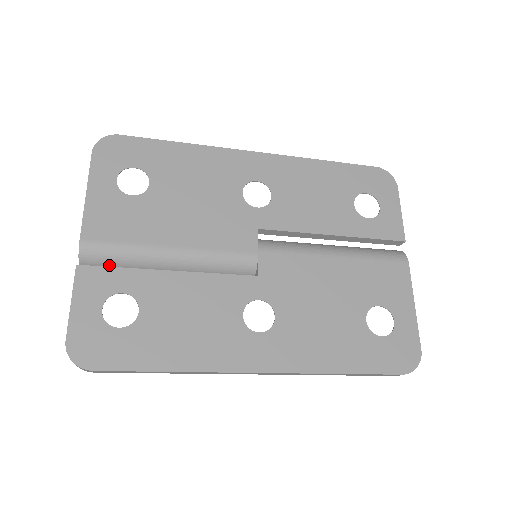
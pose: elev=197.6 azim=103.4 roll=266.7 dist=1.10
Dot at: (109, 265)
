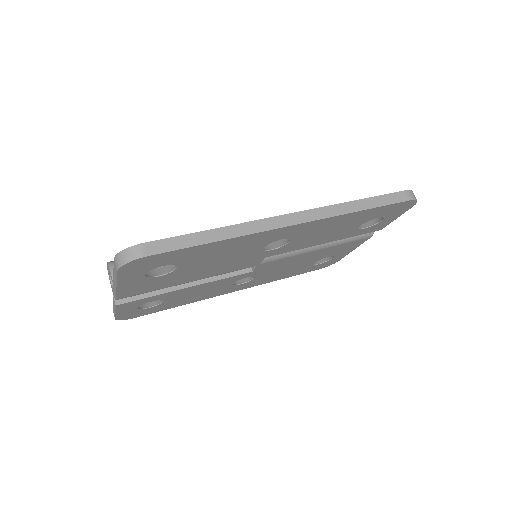
Dot at: occluded
